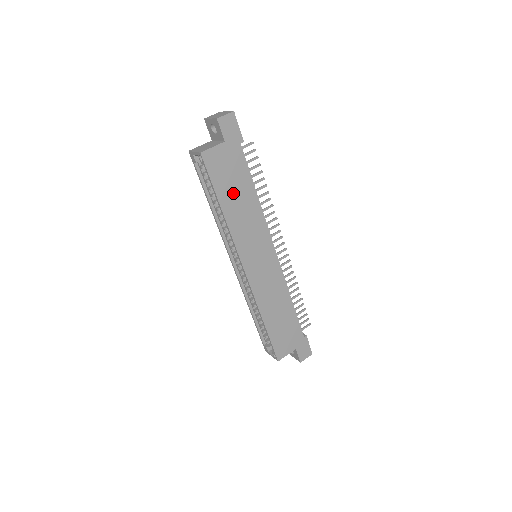
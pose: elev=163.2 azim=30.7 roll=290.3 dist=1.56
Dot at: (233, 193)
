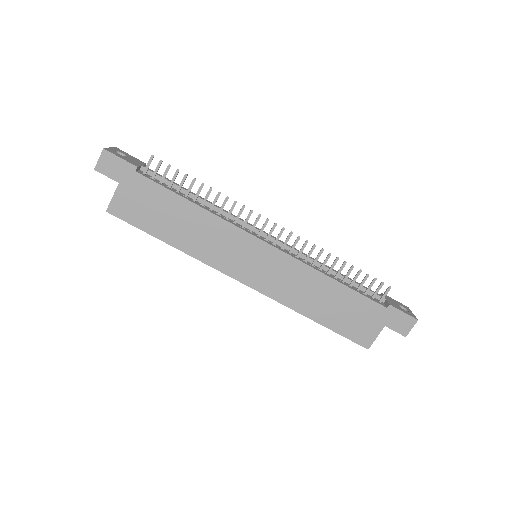
Dot at: (168, 222)
